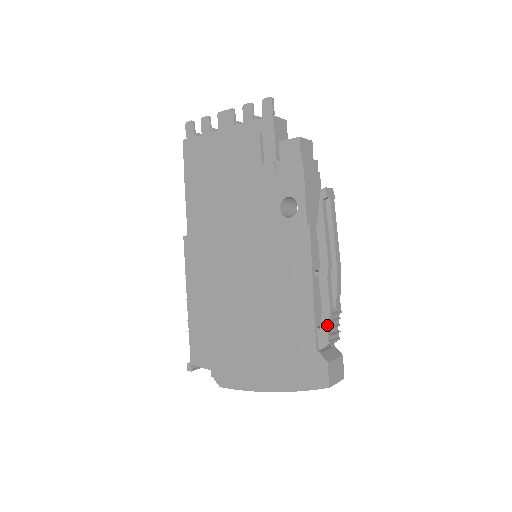
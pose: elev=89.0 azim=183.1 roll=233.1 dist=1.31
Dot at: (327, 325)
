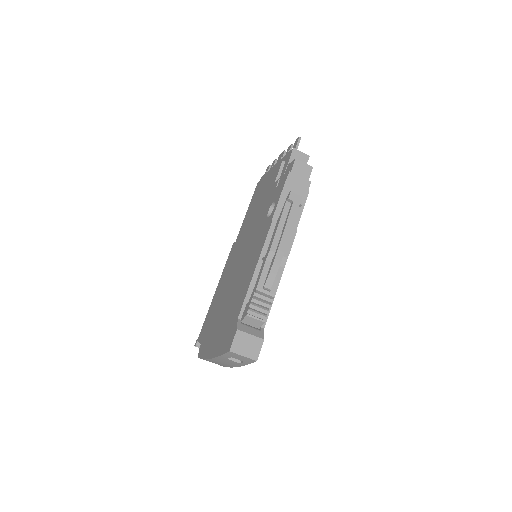
Dot at: (251, 299)
